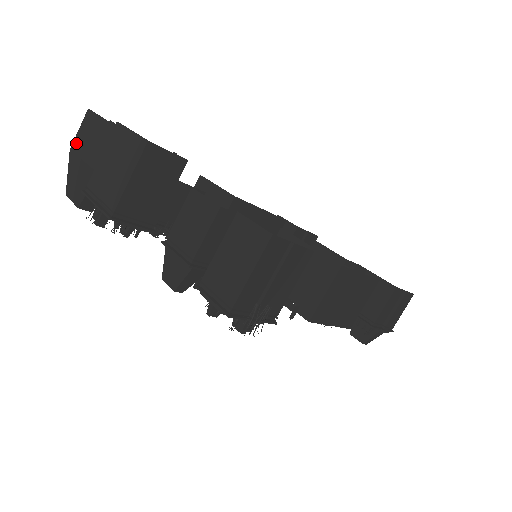
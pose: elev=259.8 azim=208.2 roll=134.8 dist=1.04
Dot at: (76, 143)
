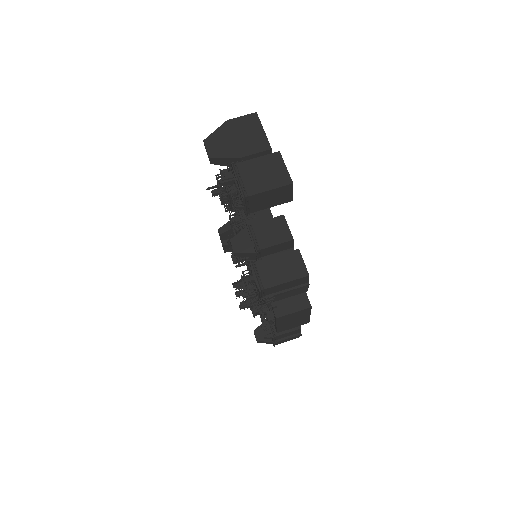
Dot at: (235, 122)
